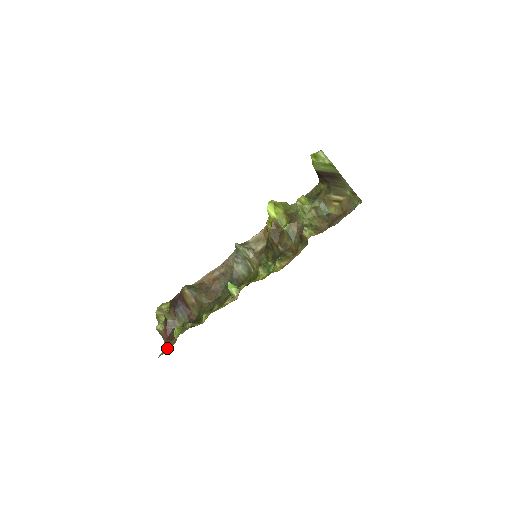
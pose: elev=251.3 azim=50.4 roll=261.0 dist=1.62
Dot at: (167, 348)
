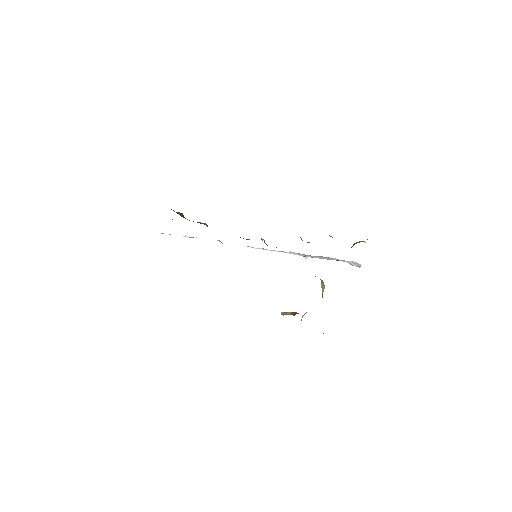
Dot at: occluded
